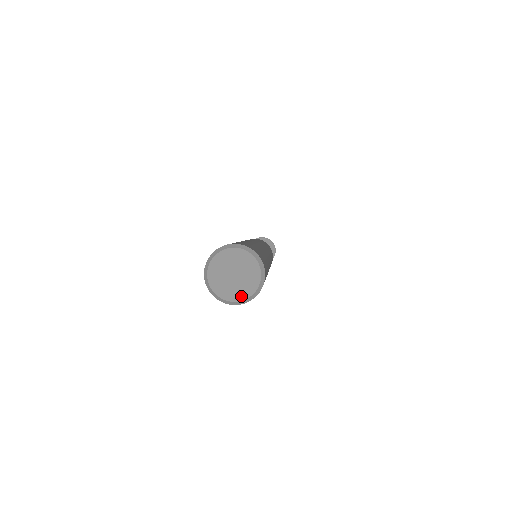
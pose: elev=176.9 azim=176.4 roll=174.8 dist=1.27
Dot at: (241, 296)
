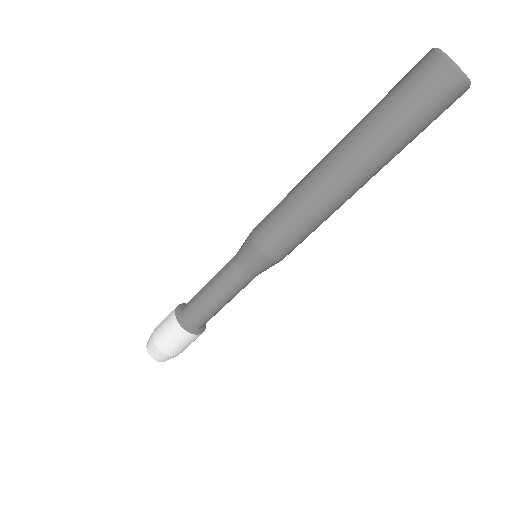
Dot at: (456, 64)
